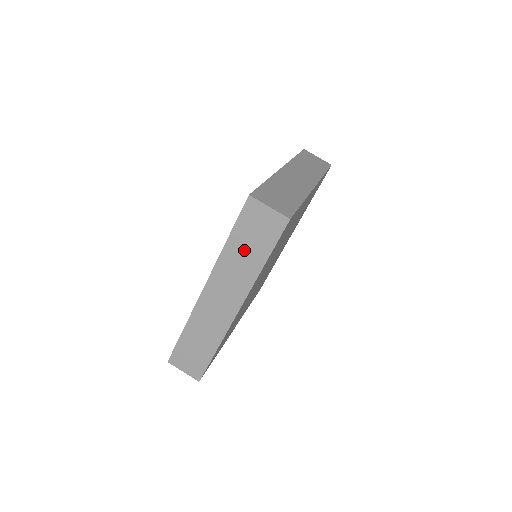
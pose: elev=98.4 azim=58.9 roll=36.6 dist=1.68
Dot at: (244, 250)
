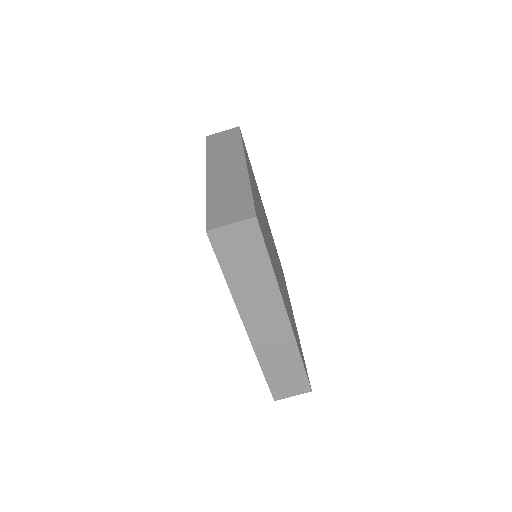
Dot at: (246, 273)
